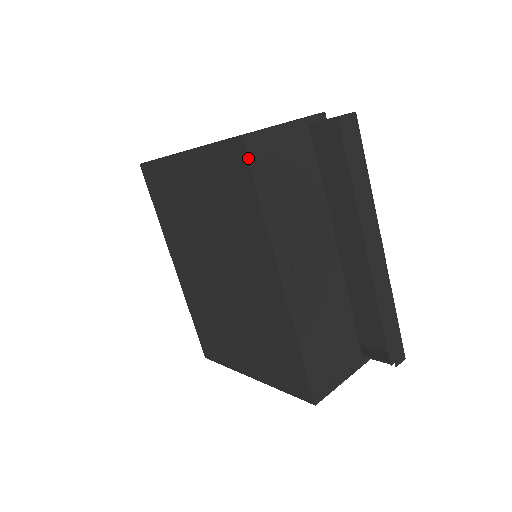
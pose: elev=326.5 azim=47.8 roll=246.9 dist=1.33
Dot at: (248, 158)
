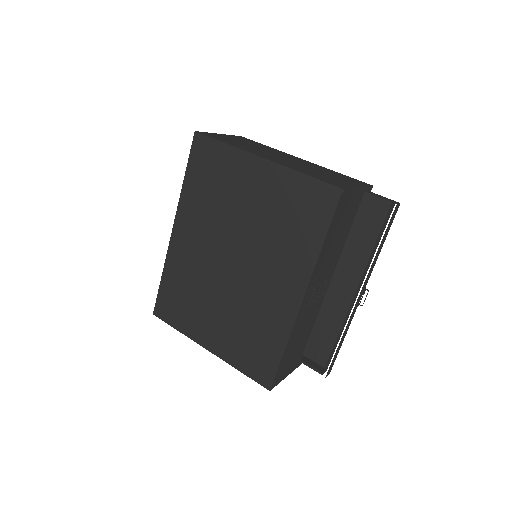
Dot at: (337, 206)
